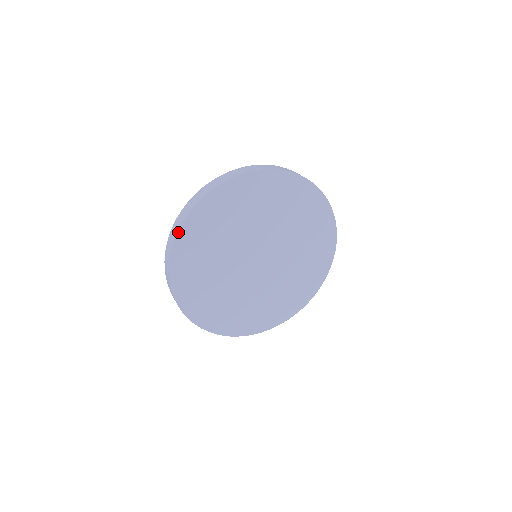
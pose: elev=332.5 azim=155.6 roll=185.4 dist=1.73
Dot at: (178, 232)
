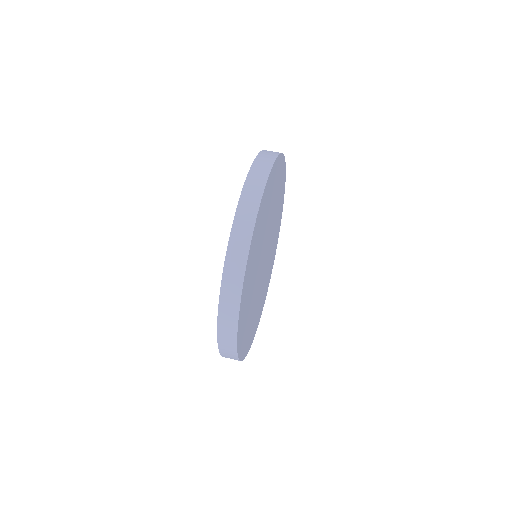
Dot at: (238, 355)
